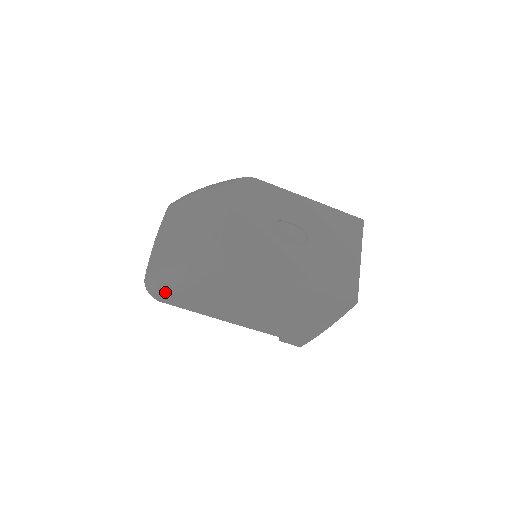
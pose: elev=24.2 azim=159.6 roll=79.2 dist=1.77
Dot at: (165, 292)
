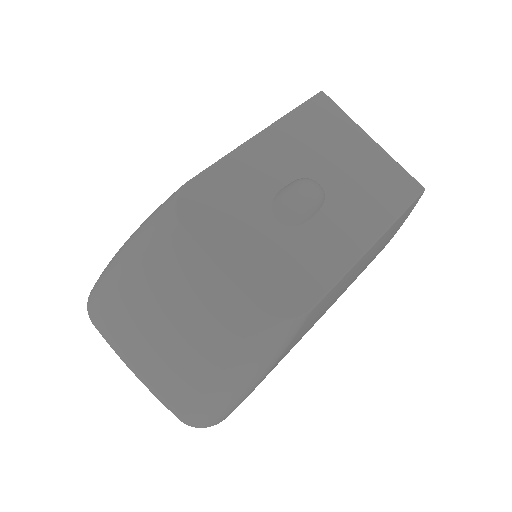
Dot at: (230, 411)
